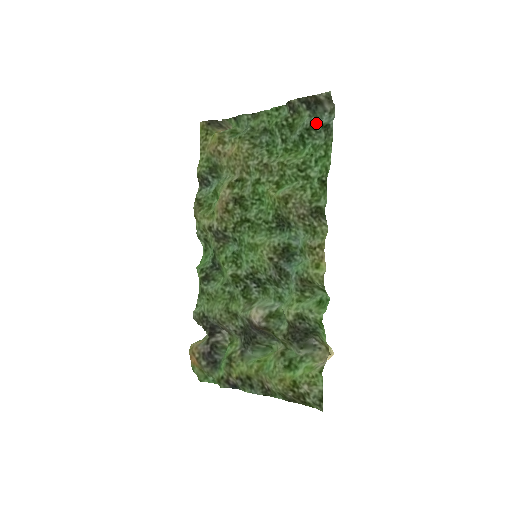
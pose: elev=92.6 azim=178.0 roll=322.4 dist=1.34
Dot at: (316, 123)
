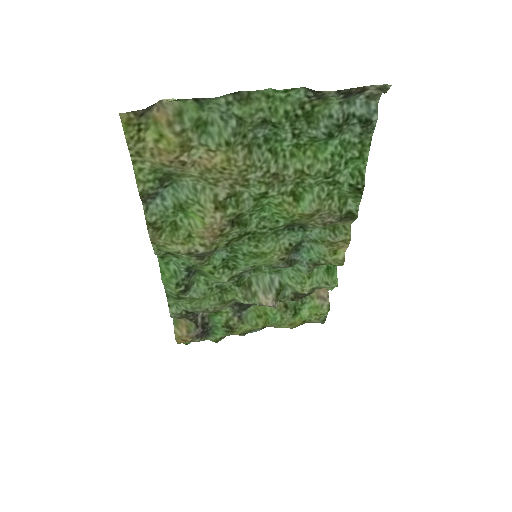
Dot at: (350, 114)
